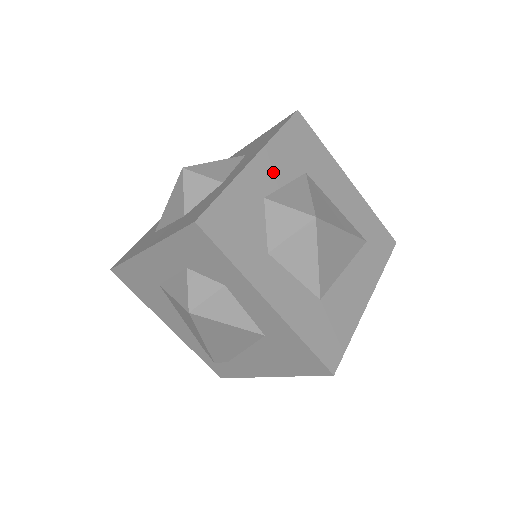
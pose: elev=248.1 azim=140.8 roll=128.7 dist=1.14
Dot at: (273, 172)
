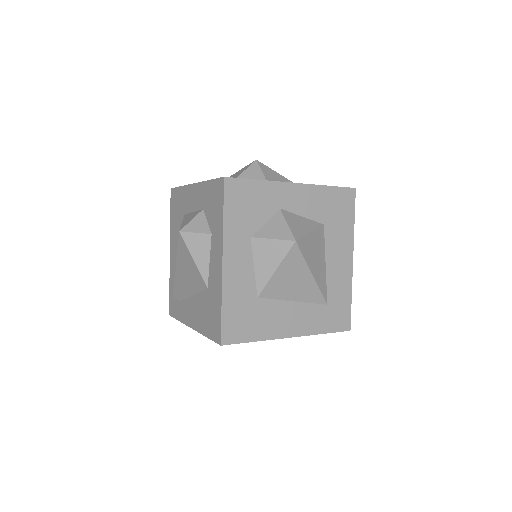
Dot at: (301, 202)
